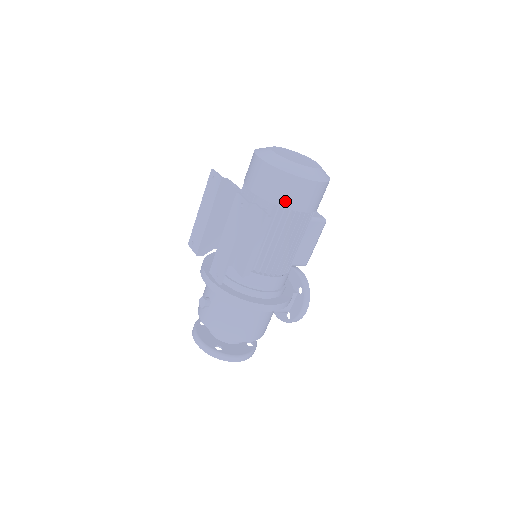
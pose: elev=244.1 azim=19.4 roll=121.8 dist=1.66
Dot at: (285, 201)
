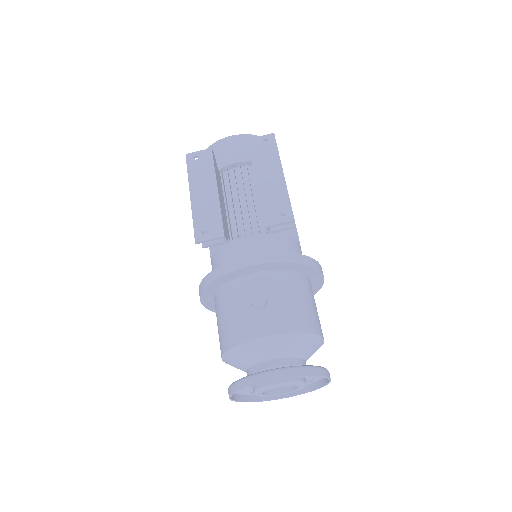
Dot at: occluded
